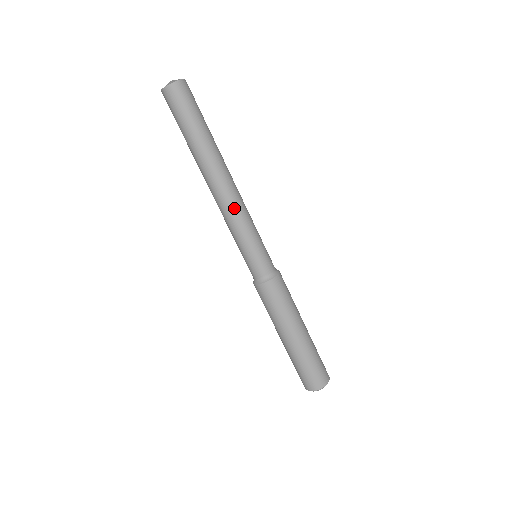
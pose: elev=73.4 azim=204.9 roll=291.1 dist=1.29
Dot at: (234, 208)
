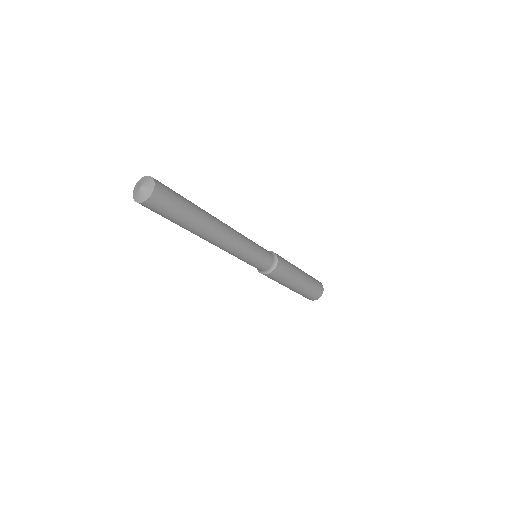
Dot at: (236, 245)
